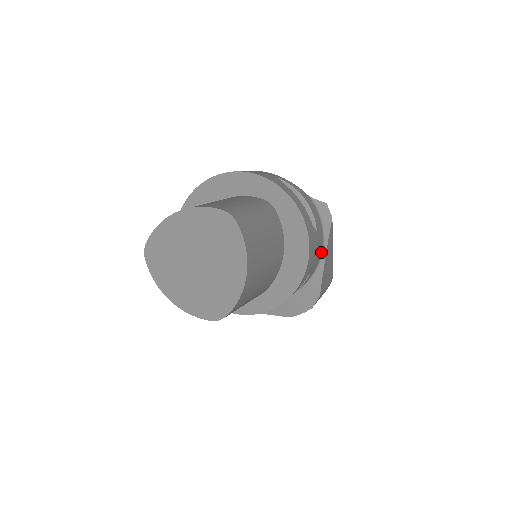
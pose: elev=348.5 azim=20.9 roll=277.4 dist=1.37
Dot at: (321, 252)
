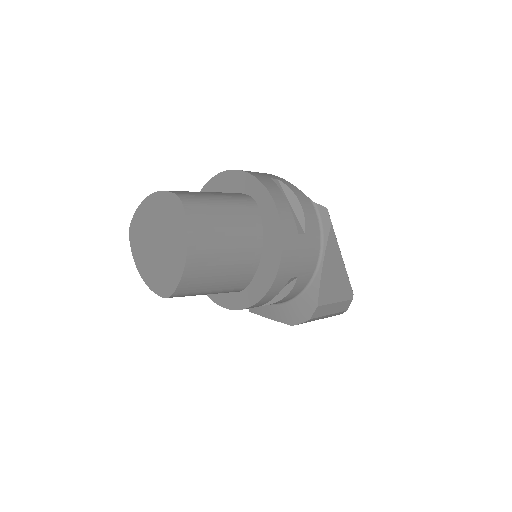
Dot at: (318, 258)
